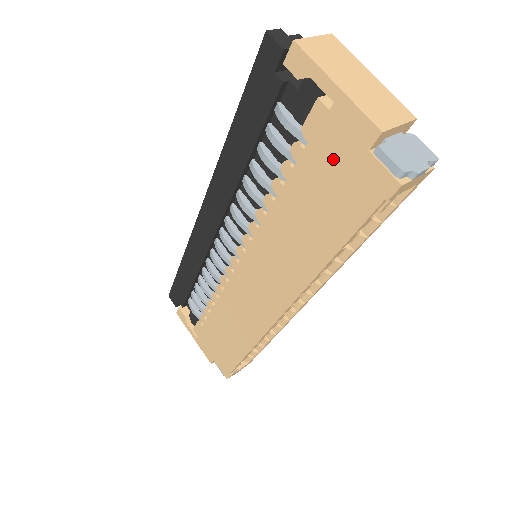
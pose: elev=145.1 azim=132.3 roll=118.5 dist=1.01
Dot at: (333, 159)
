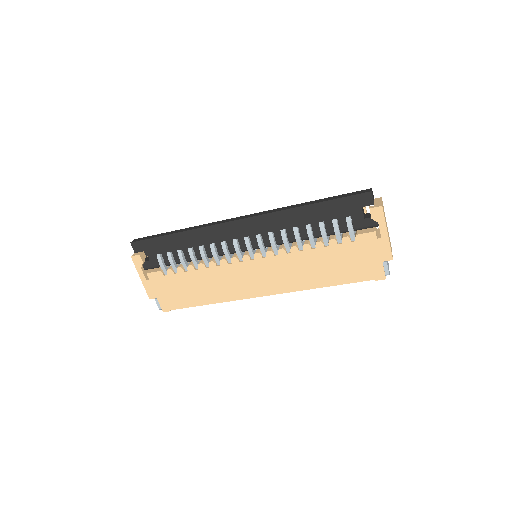
Dot at: (363, 254)
